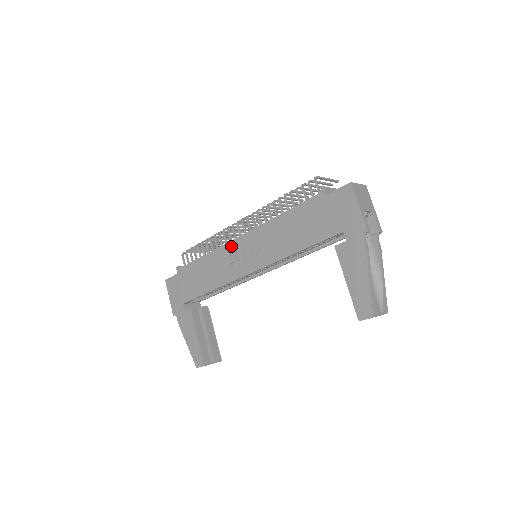
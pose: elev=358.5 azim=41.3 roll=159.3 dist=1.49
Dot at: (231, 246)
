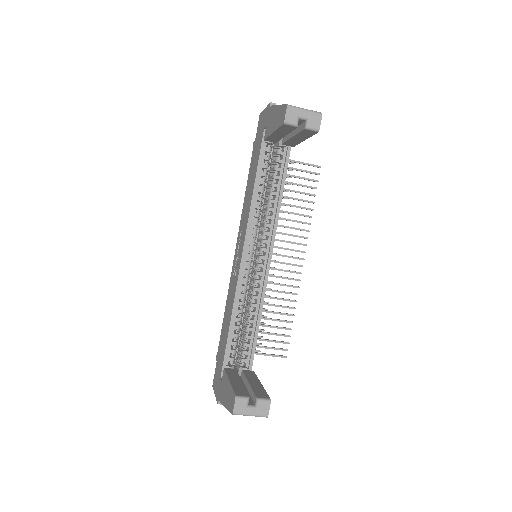
Dot at: (233, 267)
